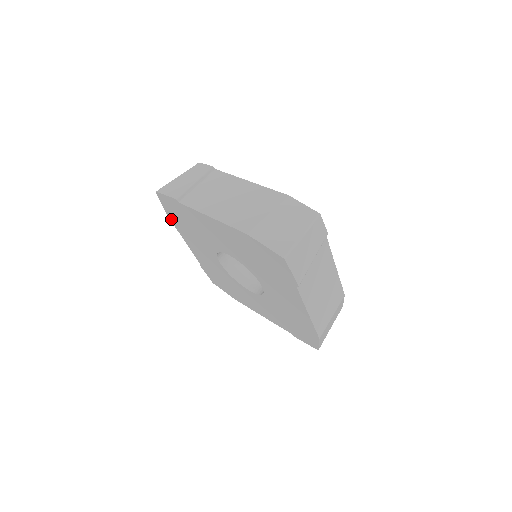
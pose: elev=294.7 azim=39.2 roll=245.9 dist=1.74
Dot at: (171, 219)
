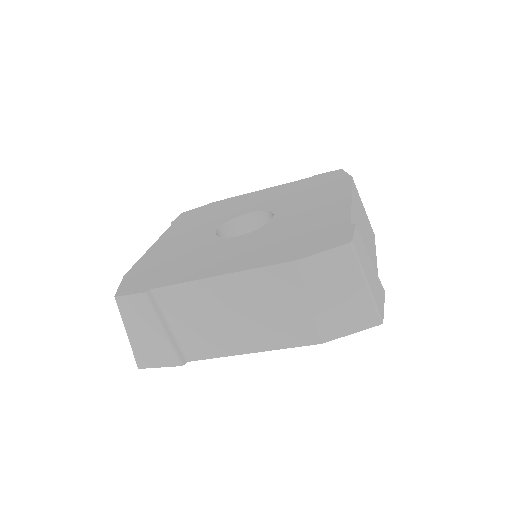
Dot at: occluded
